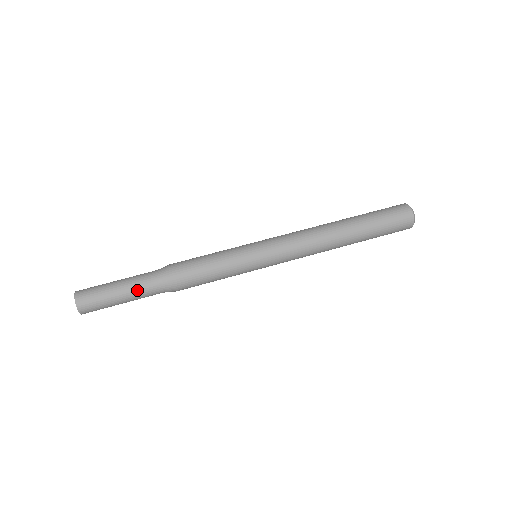
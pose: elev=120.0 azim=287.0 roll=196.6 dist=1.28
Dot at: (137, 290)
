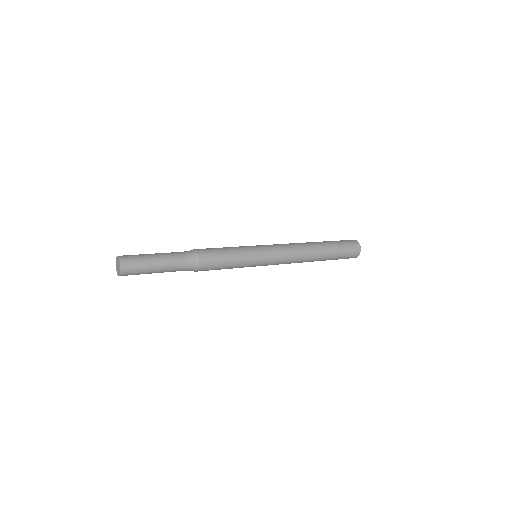
Dot at: (170, 262)
